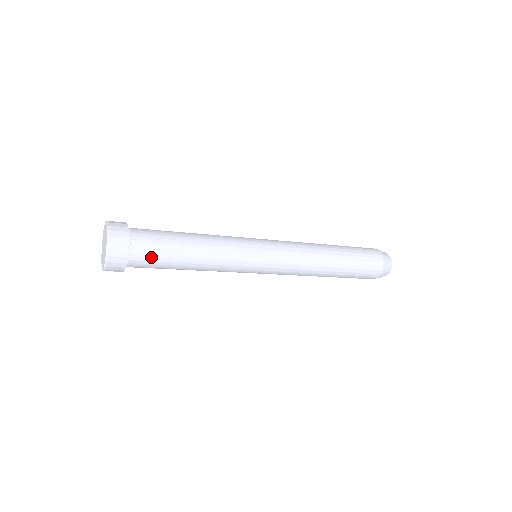
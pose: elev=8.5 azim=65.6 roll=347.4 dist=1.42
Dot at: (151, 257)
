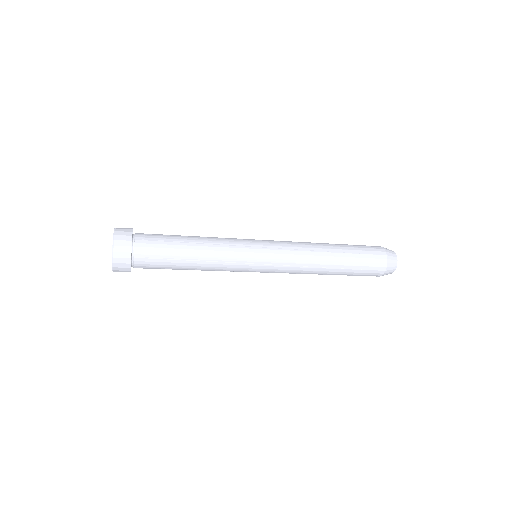
Dot at: (153, 258)
